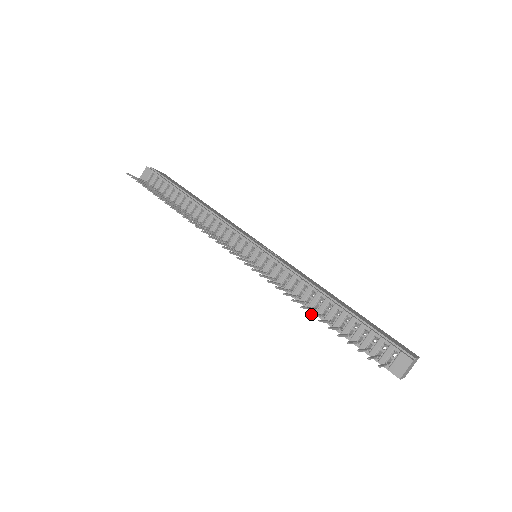
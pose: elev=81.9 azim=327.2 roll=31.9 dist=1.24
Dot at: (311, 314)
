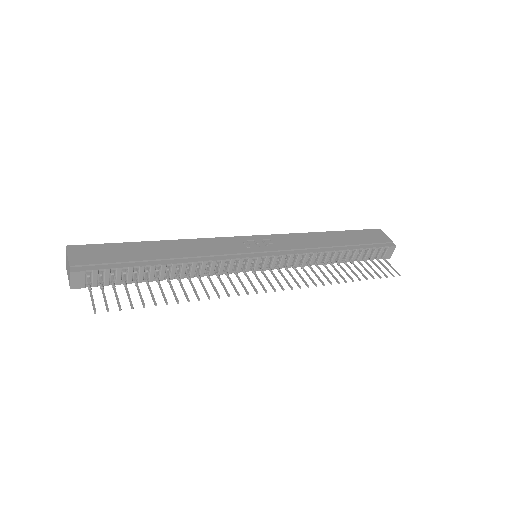
Dot at: (353, 280)
